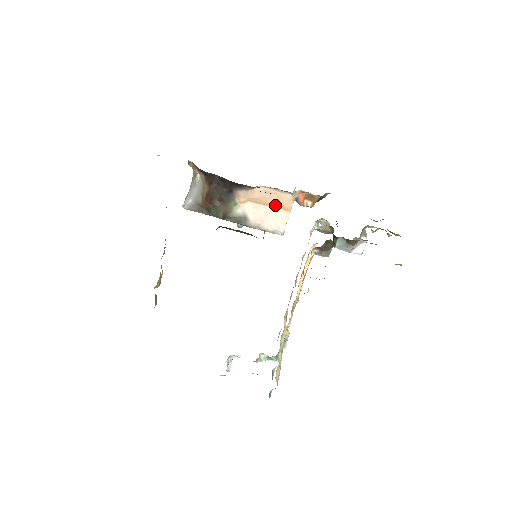
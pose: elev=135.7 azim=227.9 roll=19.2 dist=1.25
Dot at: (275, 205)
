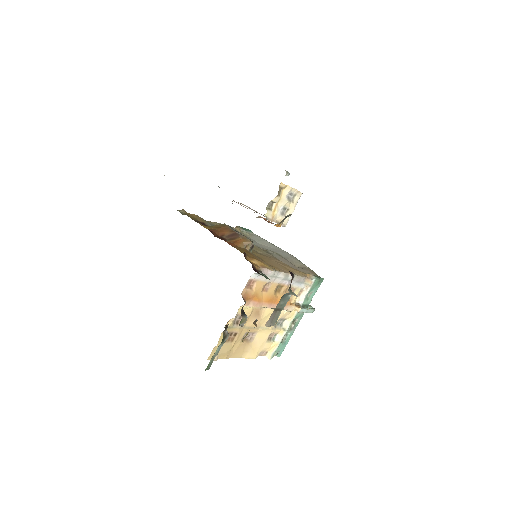
Dot at: occluded
